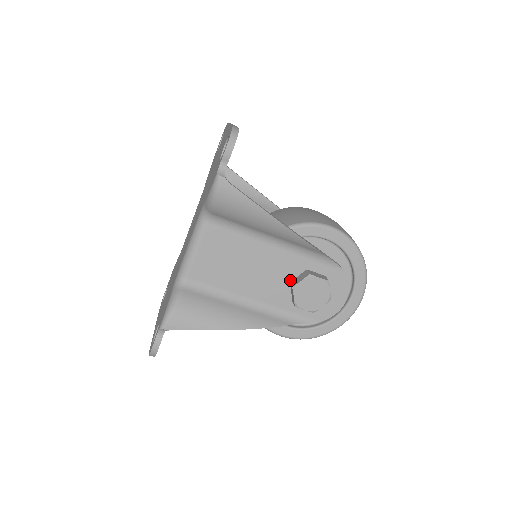
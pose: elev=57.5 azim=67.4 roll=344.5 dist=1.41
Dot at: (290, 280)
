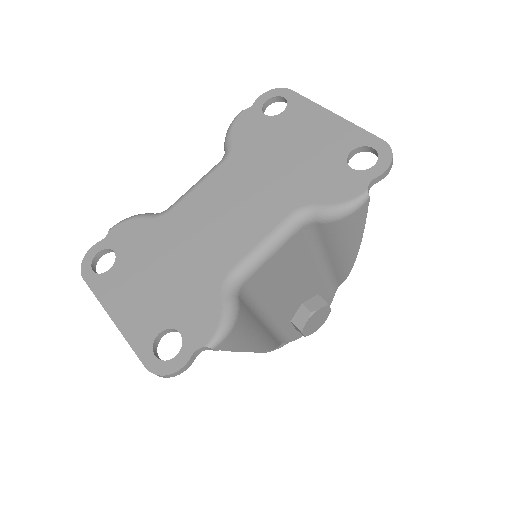
Dot at: (303, 301)
